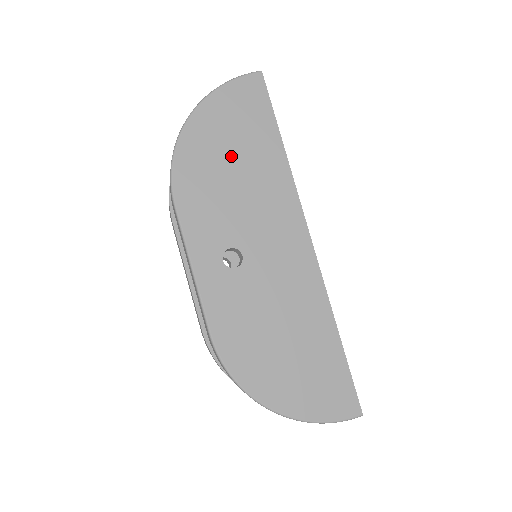
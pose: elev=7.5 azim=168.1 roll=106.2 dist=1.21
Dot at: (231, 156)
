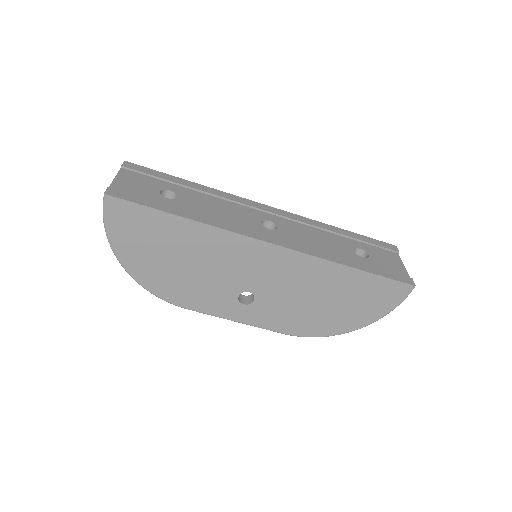
Dot at: (170, 259)
